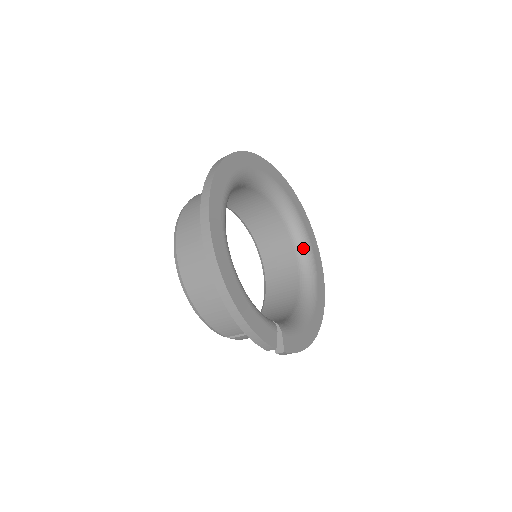
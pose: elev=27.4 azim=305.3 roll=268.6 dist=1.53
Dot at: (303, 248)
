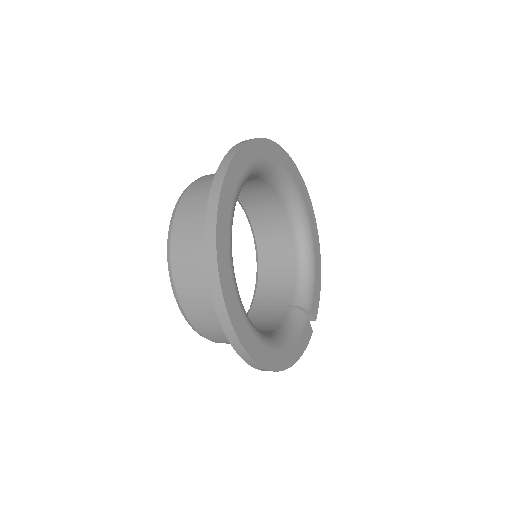
Dot at: (282, 184)
